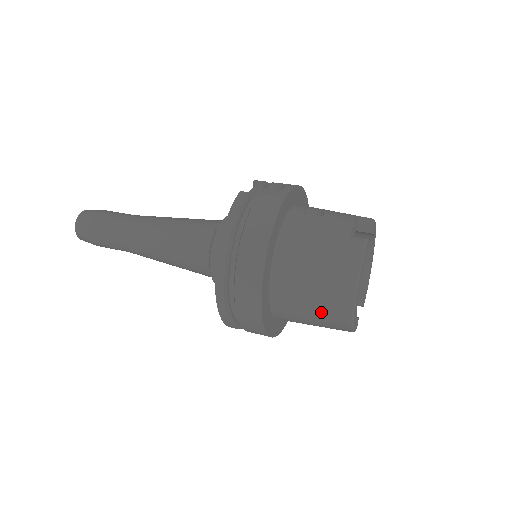
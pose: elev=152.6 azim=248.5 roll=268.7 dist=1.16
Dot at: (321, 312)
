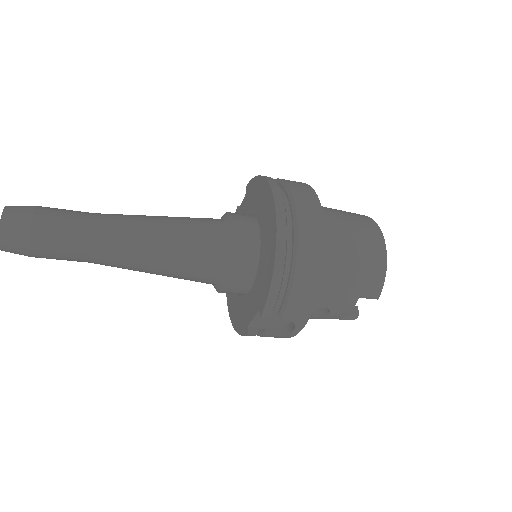
Dot at: (361, 245)
